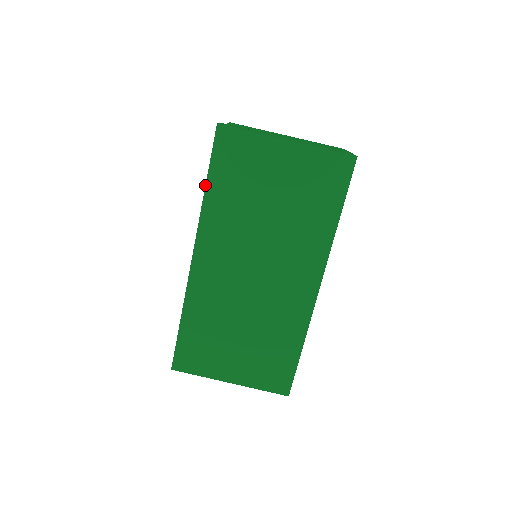
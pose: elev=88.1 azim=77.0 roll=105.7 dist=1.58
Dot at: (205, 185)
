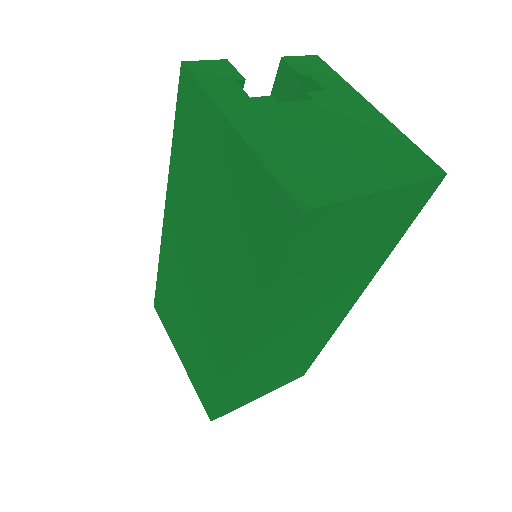
Dot at: (172, 141)
